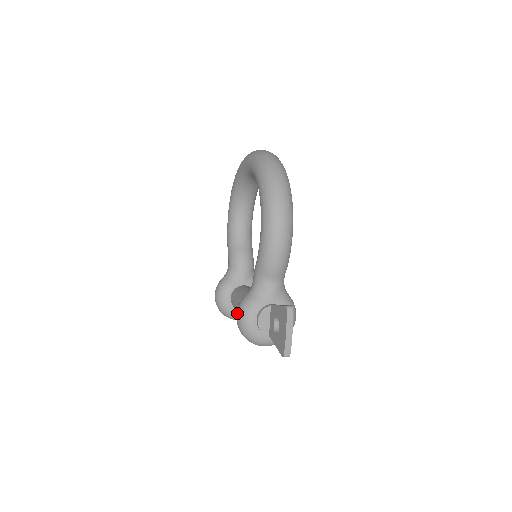
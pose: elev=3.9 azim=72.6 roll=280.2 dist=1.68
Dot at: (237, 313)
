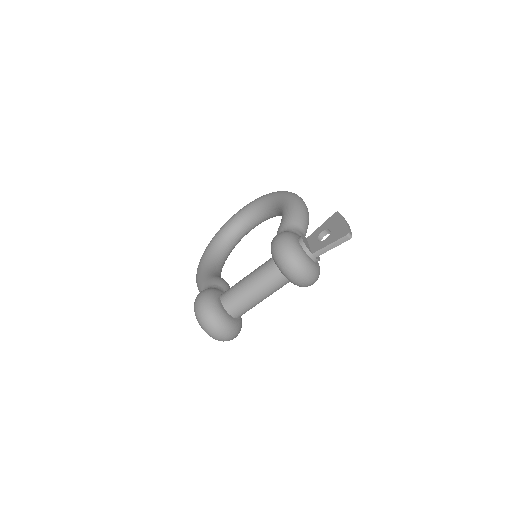
Dot at: (276, 237)
